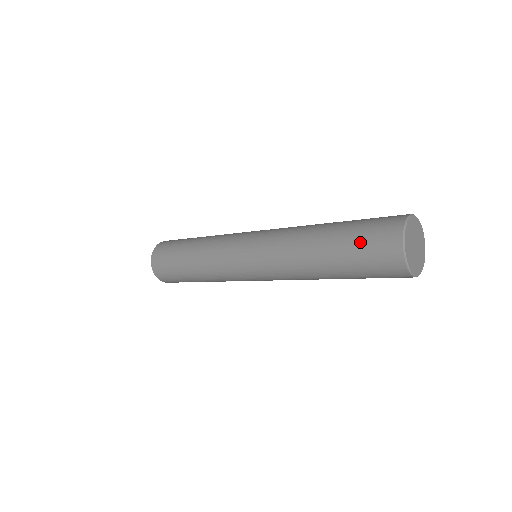
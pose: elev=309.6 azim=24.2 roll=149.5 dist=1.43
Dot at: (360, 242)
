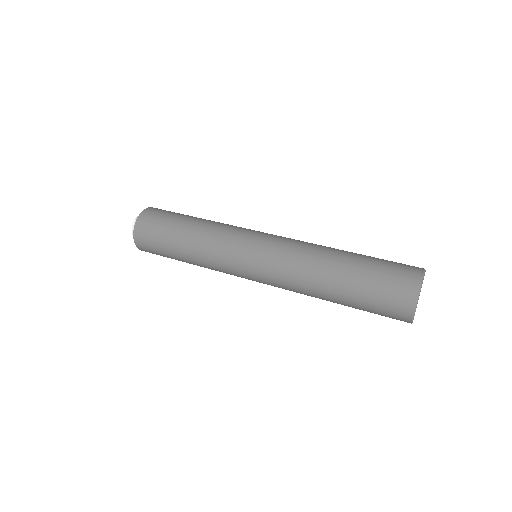
Dot at: (375, 295)
